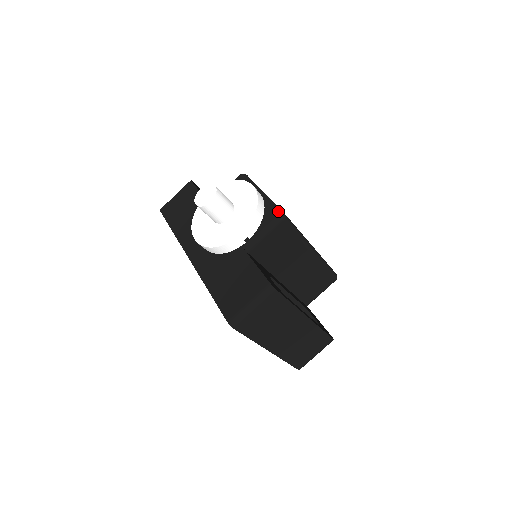
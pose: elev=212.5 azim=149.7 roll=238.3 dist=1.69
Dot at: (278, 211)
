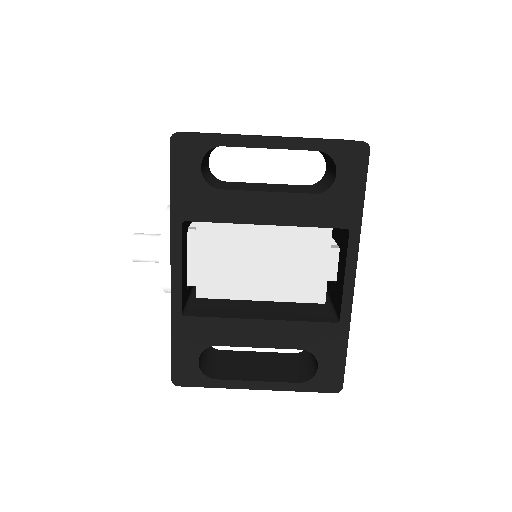
Dot at: occluded
